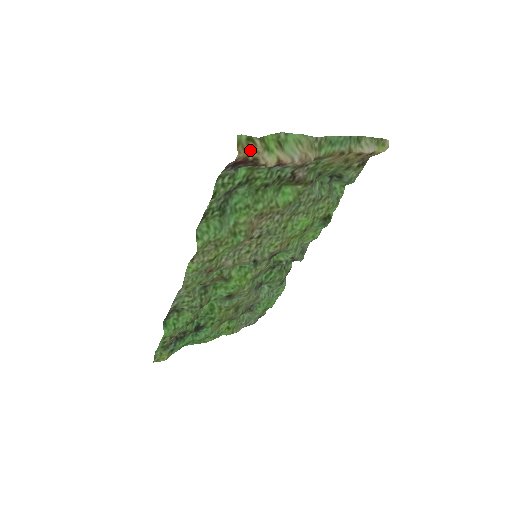
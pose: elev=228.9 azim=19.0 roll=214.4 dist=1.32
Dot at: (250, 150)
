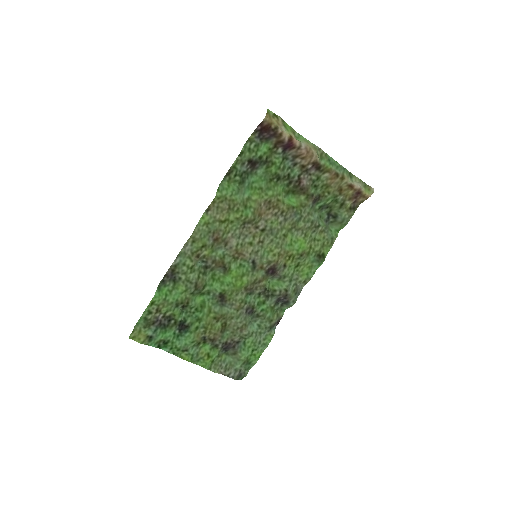
Dot at: (274, 121)
